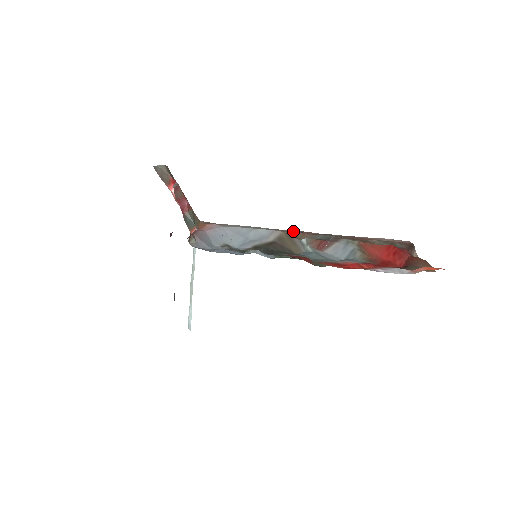
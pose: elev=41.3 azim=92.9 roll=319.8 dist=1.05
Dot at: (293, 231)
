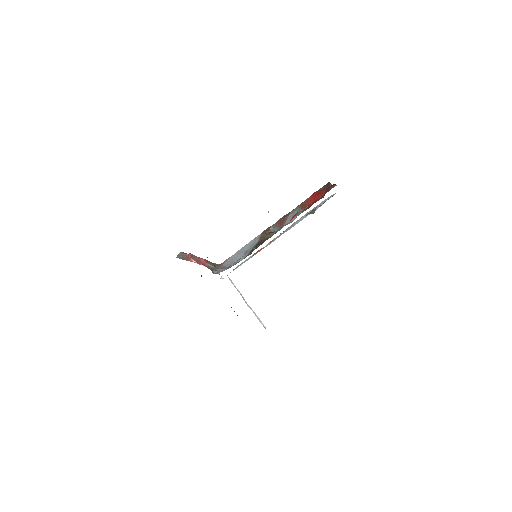
Dot at: (266, 229)
